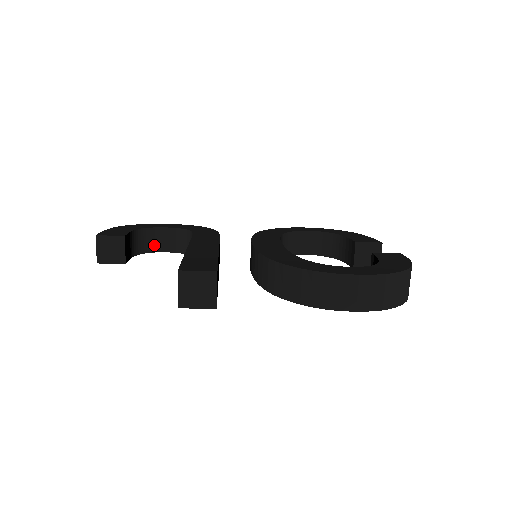
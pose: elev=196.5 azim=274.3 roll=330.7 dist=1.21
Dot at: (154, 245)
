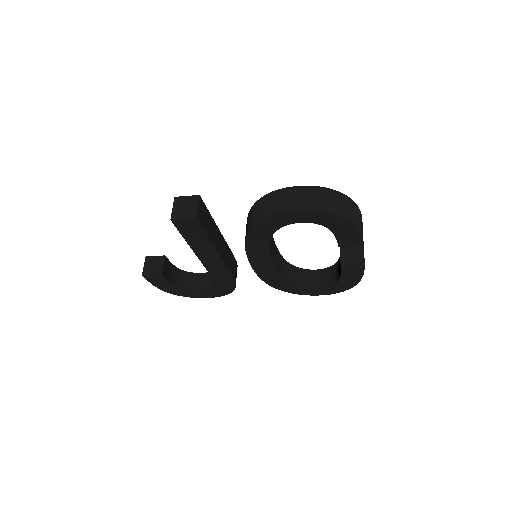
Dot at: (191, 285)
